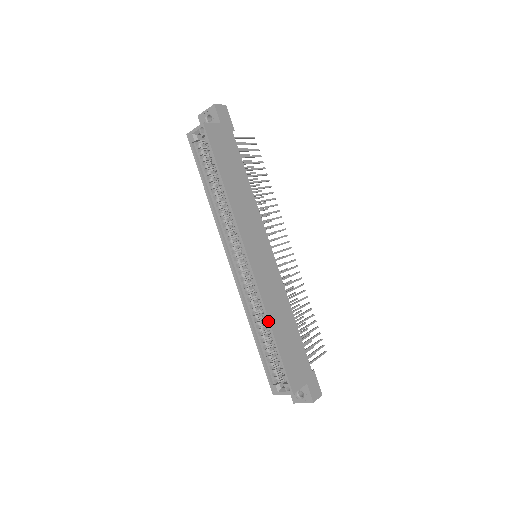
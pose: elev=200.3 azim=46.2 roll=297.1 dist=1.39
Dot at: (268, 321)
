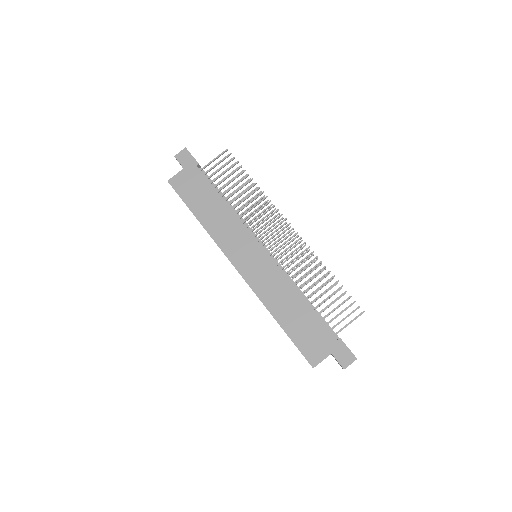
Dot at: (270, 313)
